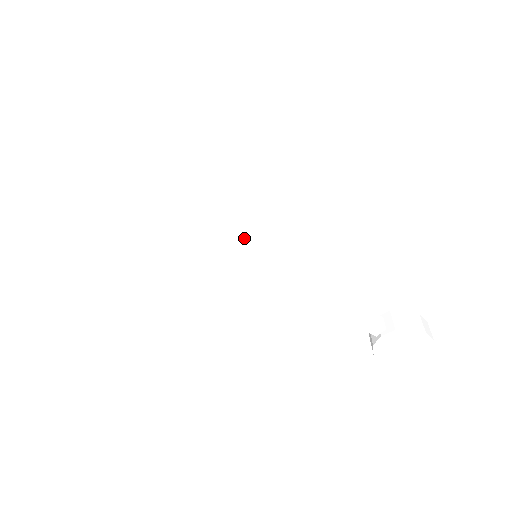
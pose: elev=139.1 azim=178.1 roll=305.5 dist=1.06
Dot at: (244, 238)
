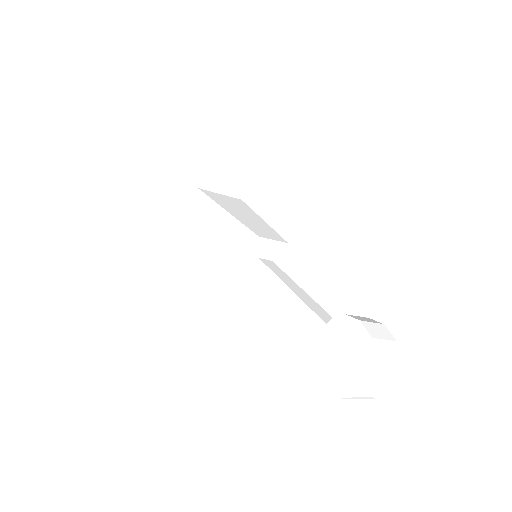
Dot at: (237, 222)
